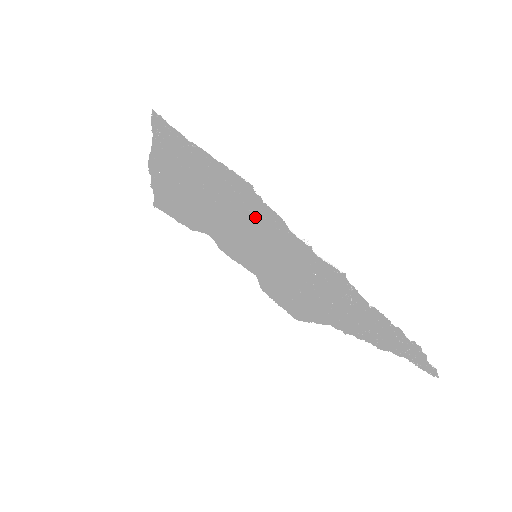
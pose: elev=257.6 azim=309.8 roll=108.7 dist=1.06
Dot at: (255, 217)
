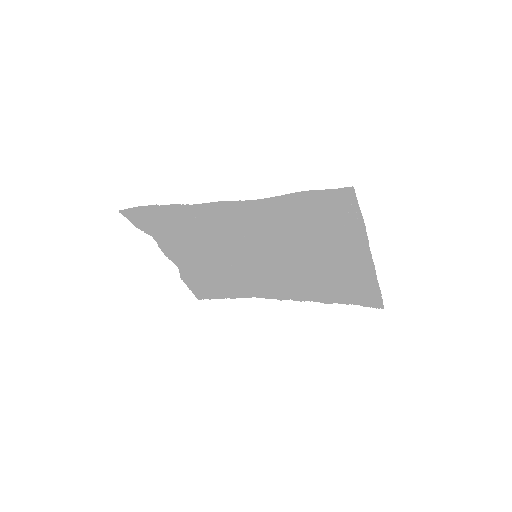
Dot at: (340, 239)
